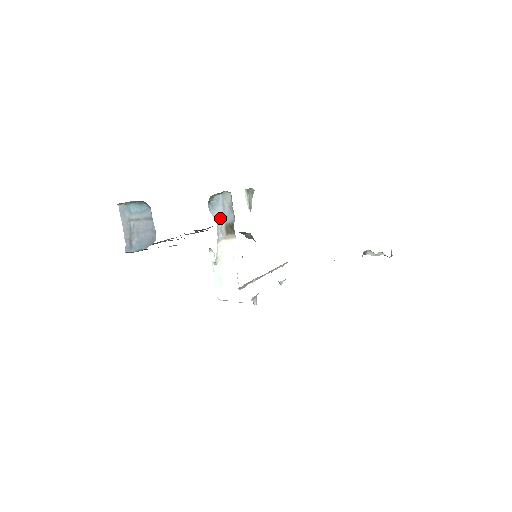
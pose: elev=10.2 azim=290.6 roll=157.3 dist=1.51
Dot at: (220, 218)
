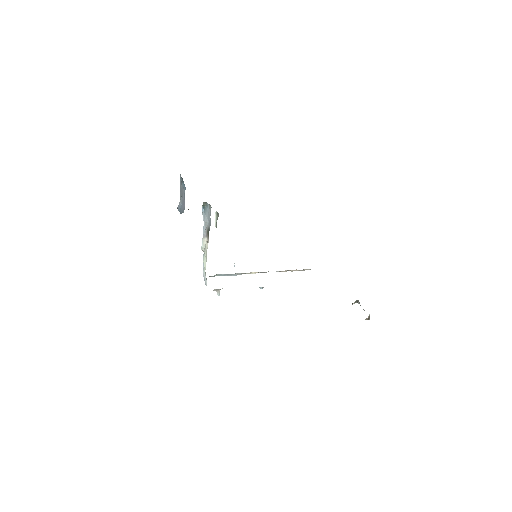
Dot at: (206, 221)
